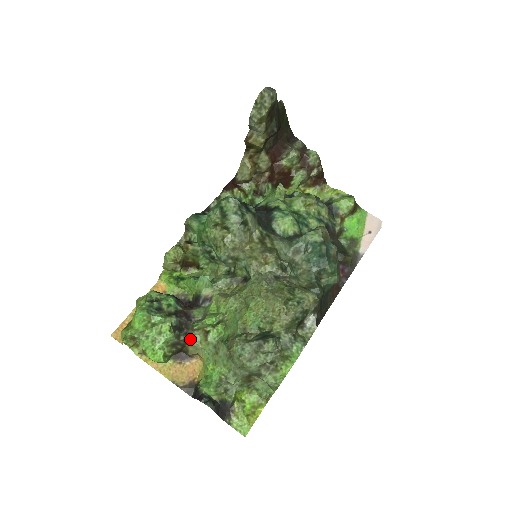
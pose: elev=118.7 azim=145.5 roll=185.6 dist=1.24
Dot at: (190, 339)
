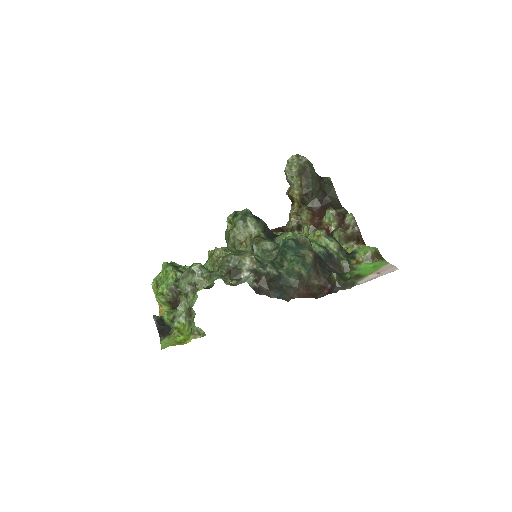
Dot at: occluded
